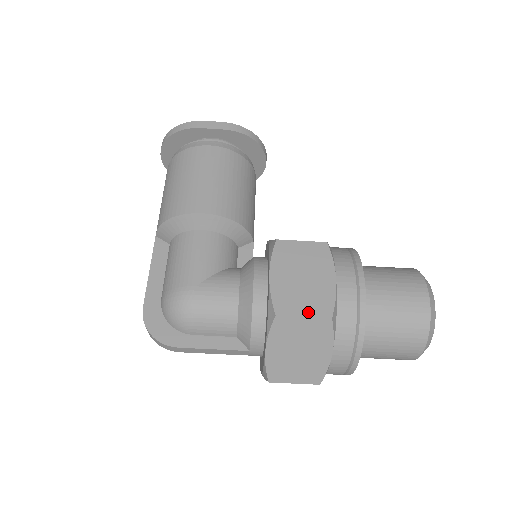
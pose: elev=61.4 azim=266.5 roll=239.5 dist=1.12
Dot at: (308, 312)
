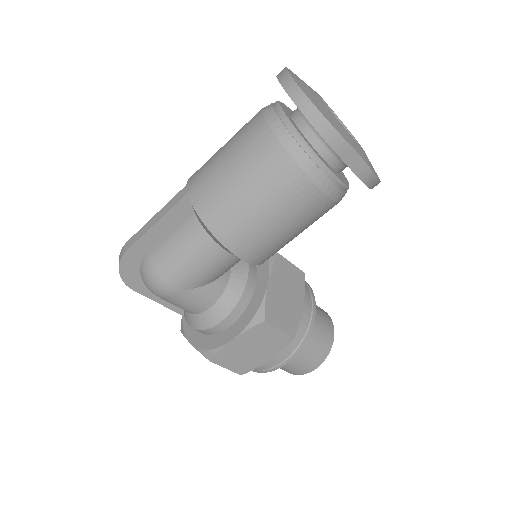
Dot at: (232, 368)
